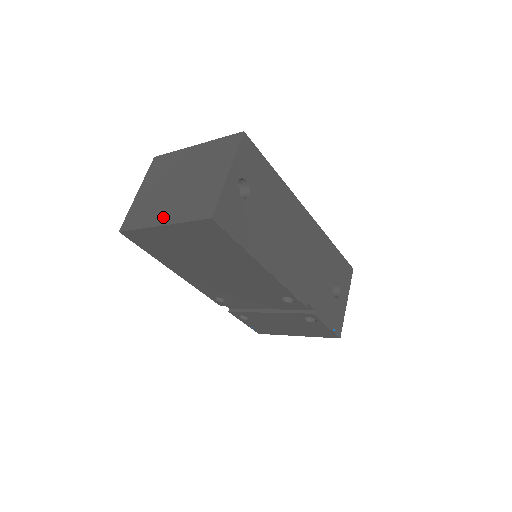
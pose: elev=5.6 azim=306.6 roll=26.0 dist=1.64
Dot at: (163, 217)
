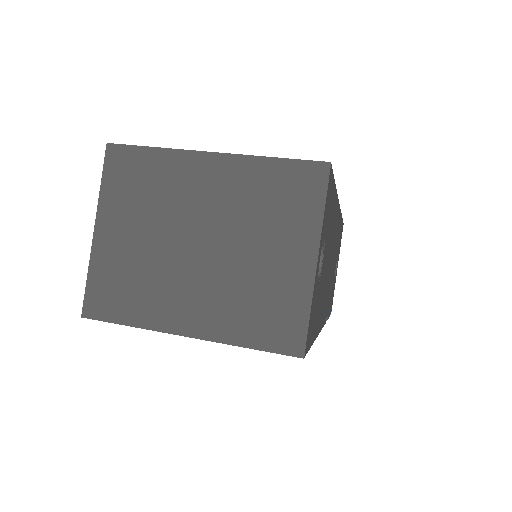
Dot at: (185, 318)
